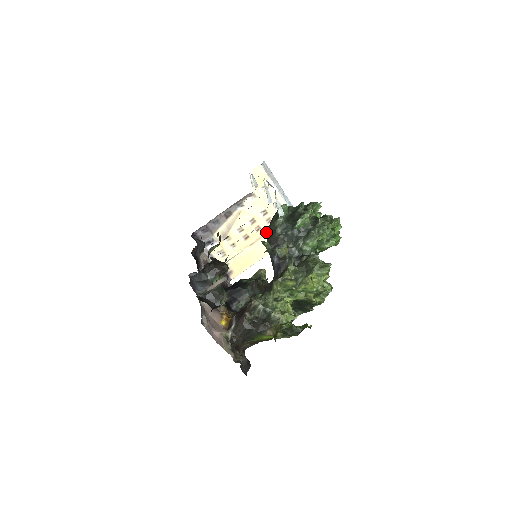
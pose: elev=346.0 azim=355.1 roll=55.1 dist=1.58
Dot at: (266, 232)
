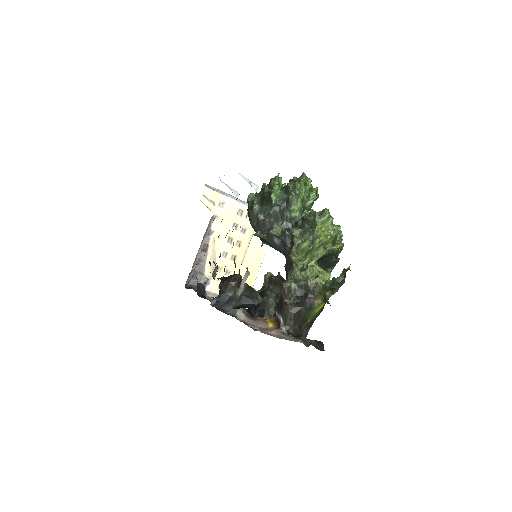
Dot at: (248, 242)
